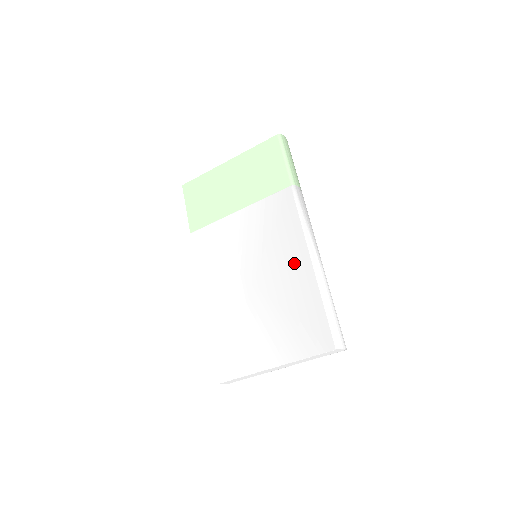
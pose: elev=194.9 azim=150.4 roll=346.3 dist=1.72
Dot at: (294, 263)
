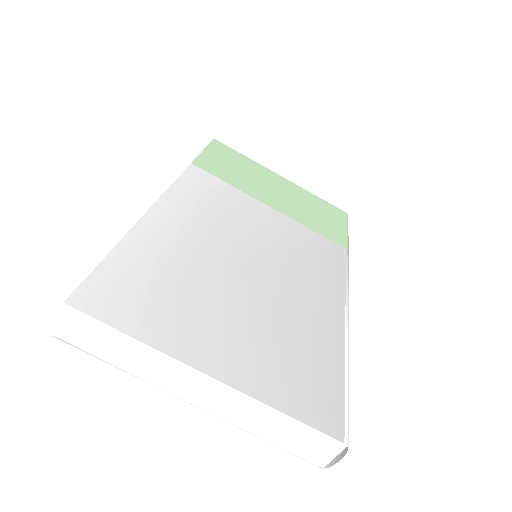
Dot at: (321, 300)
